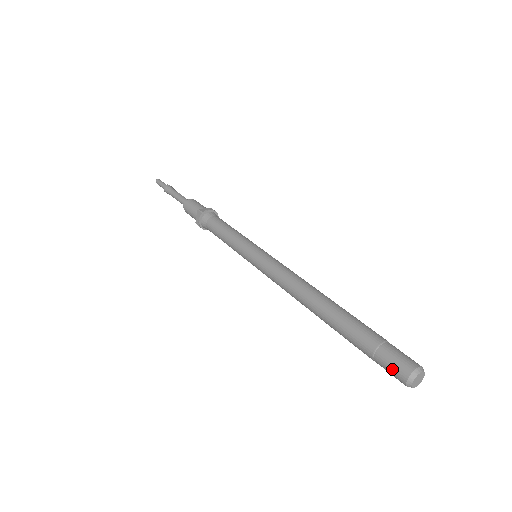
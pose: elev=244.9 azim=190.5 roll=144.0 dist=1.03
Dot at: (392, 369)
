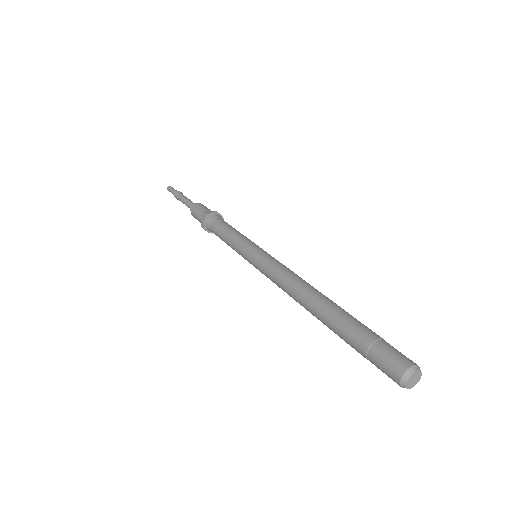
Dot at: (385, 368)
